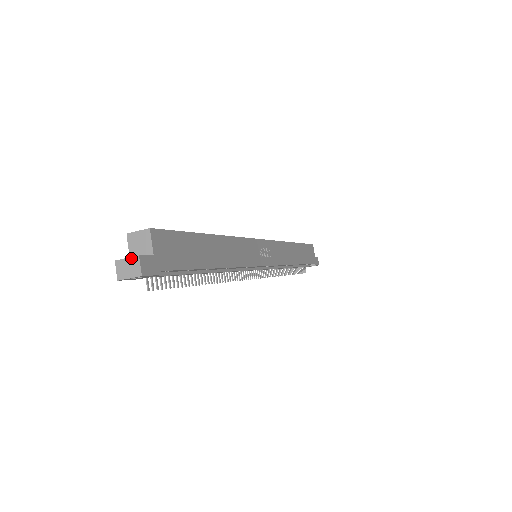
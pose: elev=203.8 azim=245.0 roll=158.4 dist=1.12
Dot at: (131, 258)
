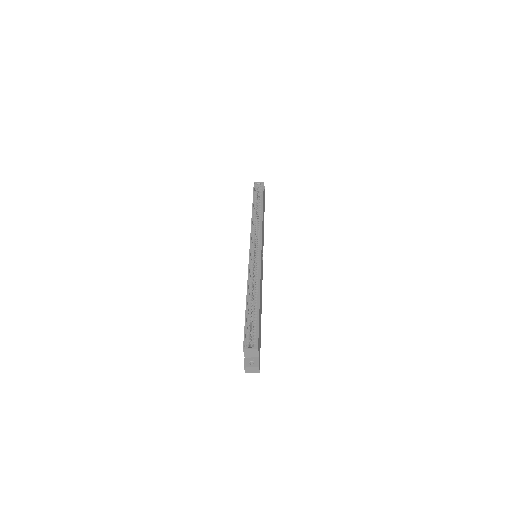
Dot at: (254, 368)
